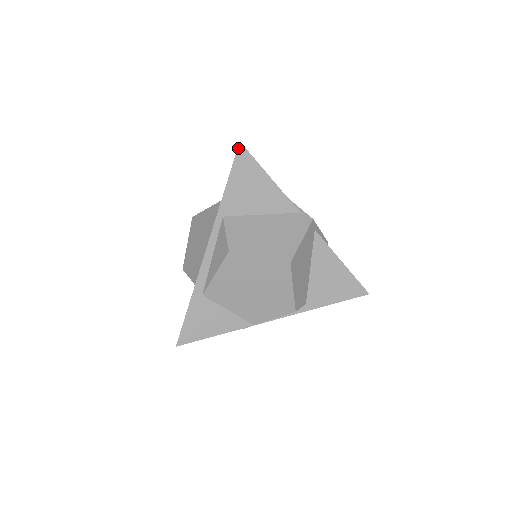
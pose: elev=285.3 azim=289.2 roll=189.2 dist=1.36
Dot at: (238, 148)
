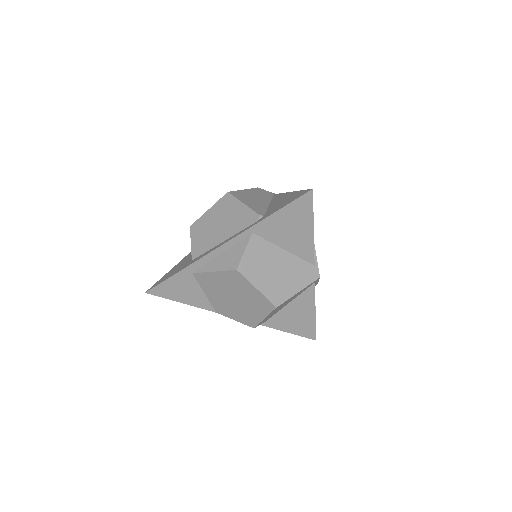
Dot at: (307, 193)
